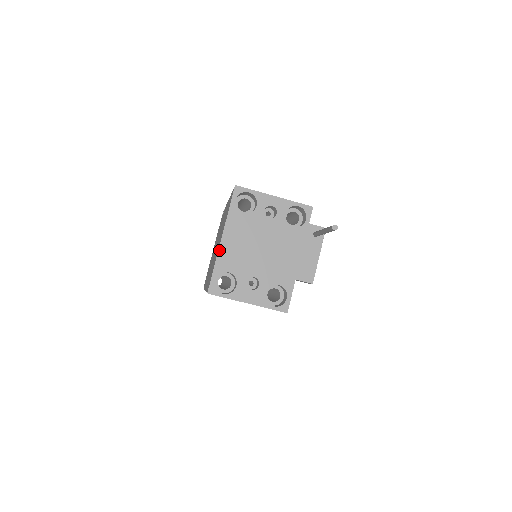
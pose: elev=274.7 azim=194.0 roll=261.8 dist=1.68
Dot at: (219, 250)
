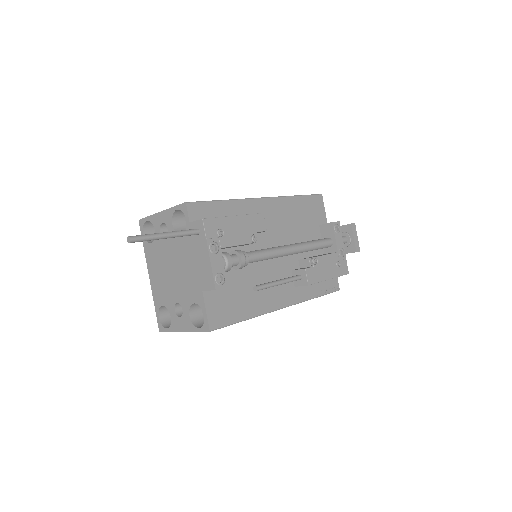
Dot at: (151, 287)
